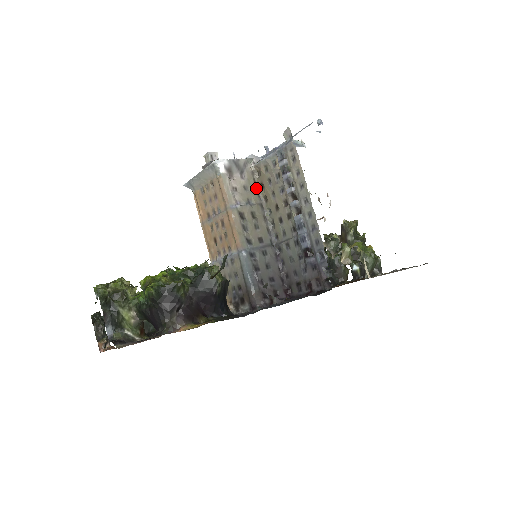
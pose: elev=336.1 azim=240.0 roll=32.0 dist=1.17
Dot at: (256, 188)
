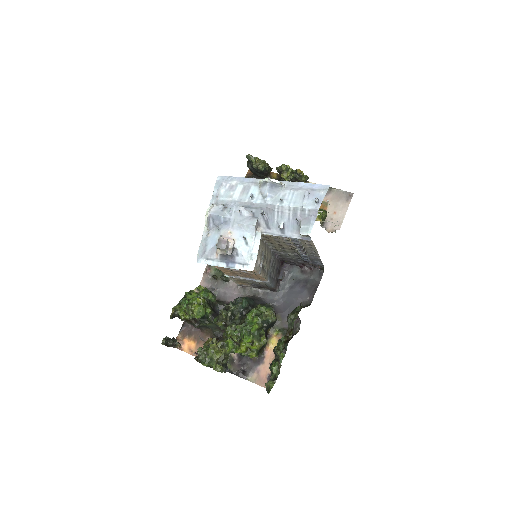
Dot at: (262, 241)
